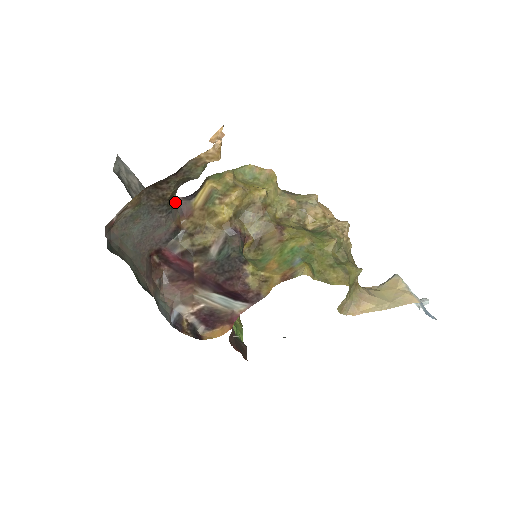
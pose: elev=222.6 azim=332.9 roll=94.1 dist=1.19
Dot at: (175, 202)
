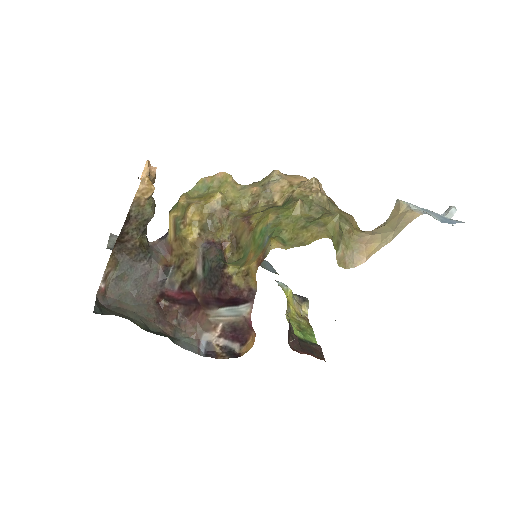
Dot at: (153, 246)
